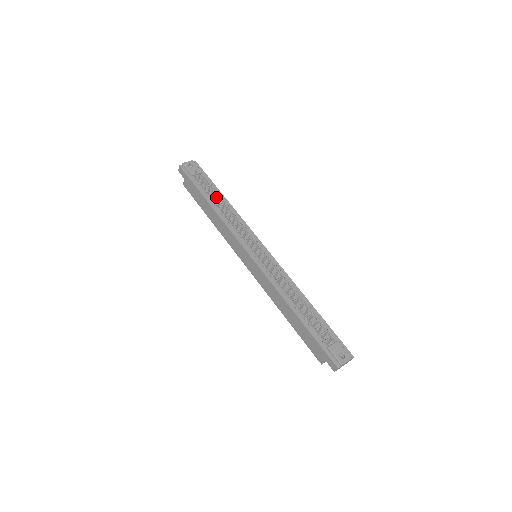
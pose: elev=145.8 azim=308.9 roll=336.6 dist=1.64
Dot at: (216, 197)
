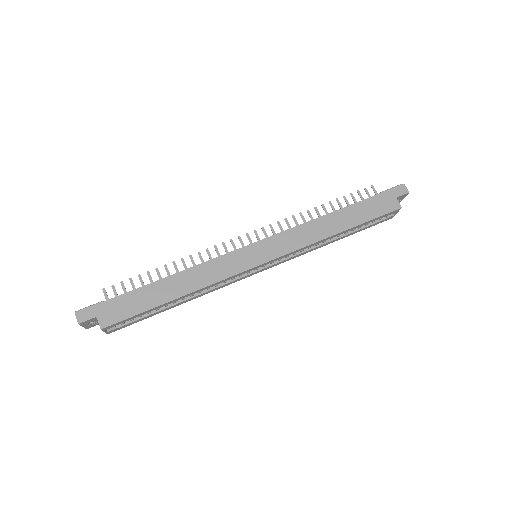
Dot at: (158, 270)
